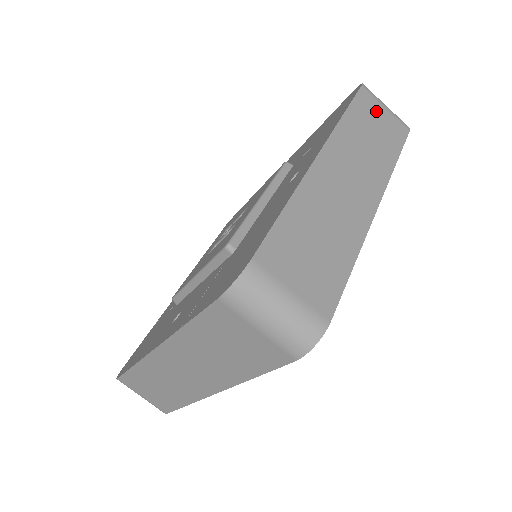
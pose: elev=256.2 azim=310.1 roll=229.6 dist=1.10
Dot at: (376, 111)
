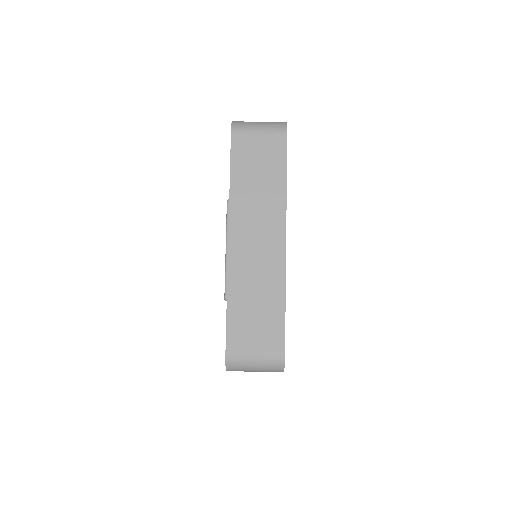
Dot at: occluded
